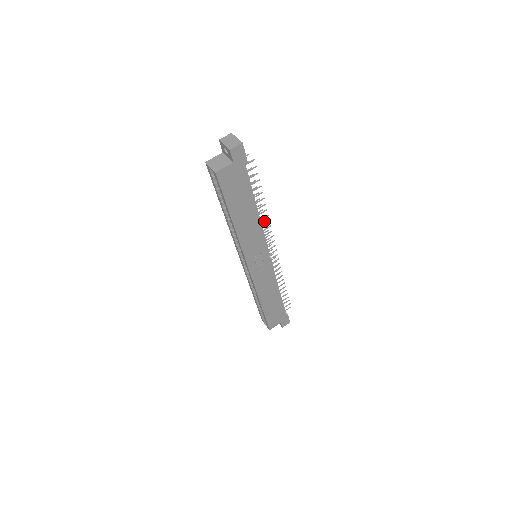
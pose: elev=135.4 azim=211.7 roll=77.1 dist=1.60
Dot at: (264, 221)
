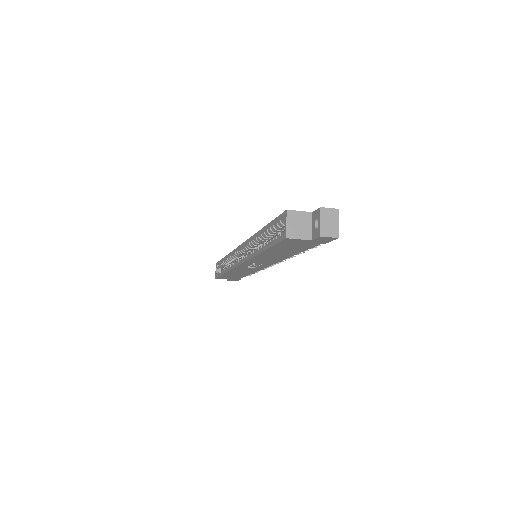
Dot at: occluded
